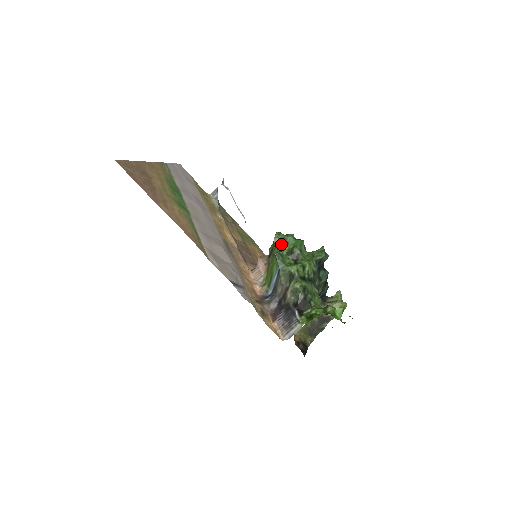
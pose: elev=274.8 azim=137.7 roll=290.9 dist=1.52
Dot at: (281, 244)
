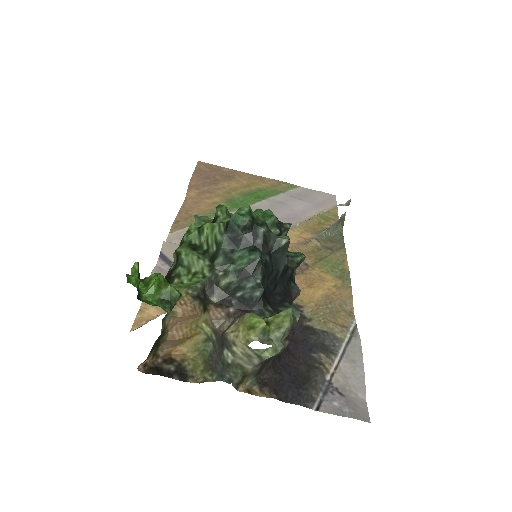
Dot at: occluded
